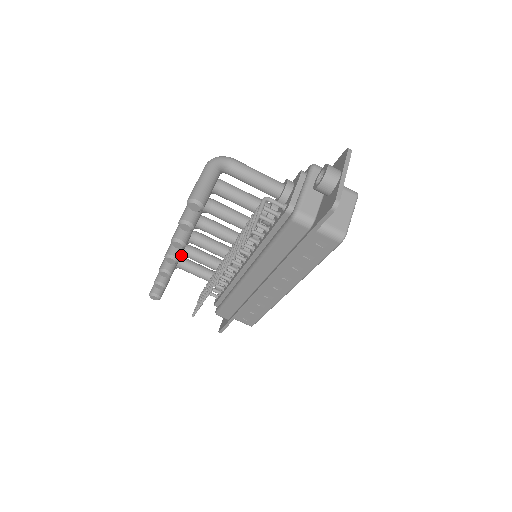
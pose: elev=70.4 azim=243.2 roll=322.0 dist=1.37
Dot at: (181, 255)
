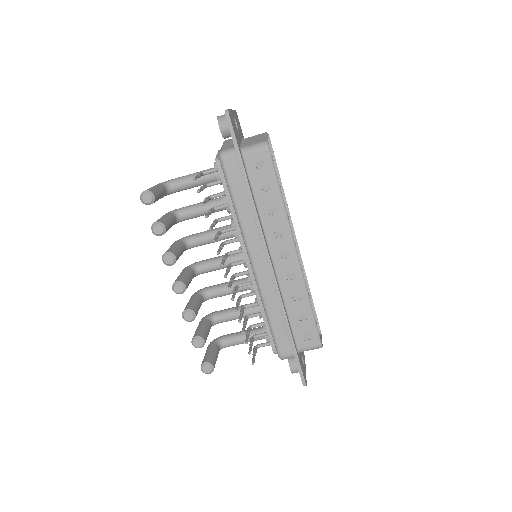
Dot at: (210, 320)
